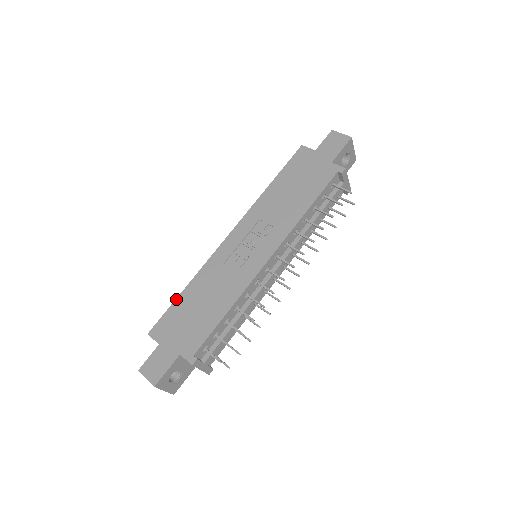
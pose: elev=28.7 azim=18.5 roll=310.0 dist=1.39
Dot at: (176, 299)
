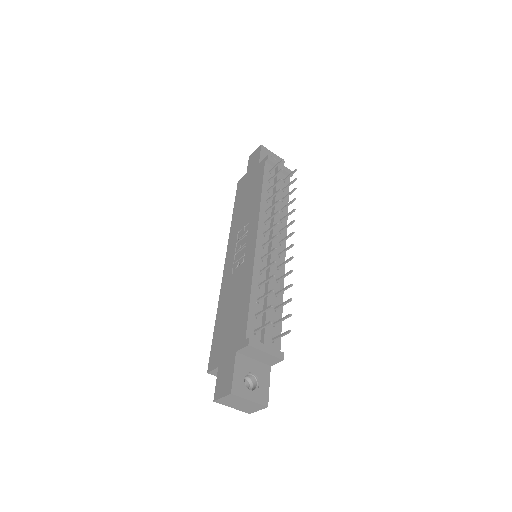
Dot at: (214, 330)
